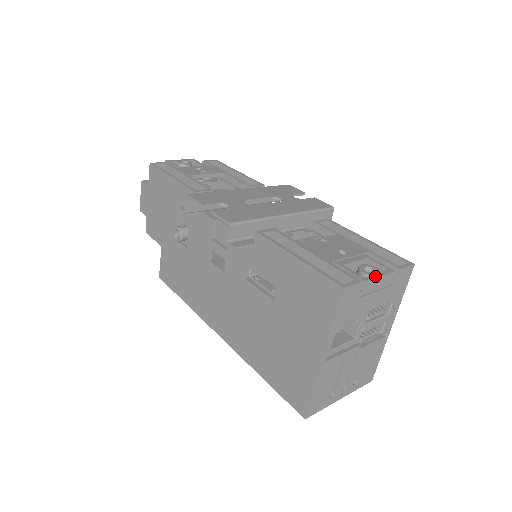
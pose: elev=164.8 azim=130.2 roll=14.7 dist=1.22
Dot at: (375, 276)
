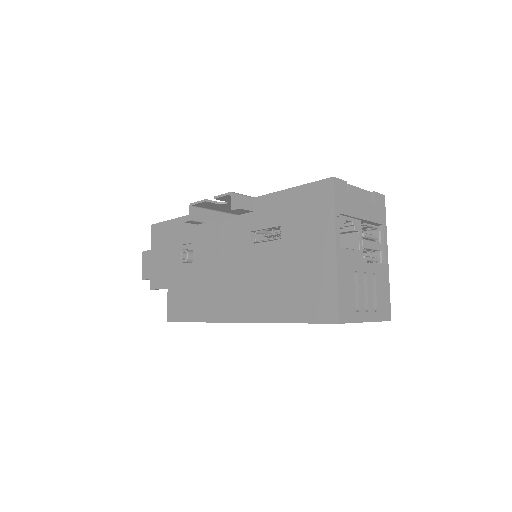
Dot at: (356, 187)
